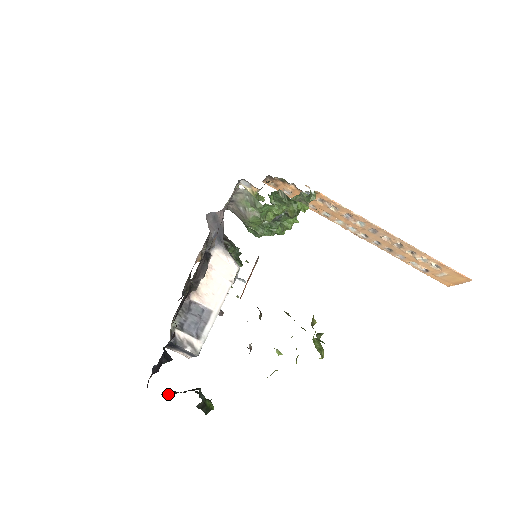
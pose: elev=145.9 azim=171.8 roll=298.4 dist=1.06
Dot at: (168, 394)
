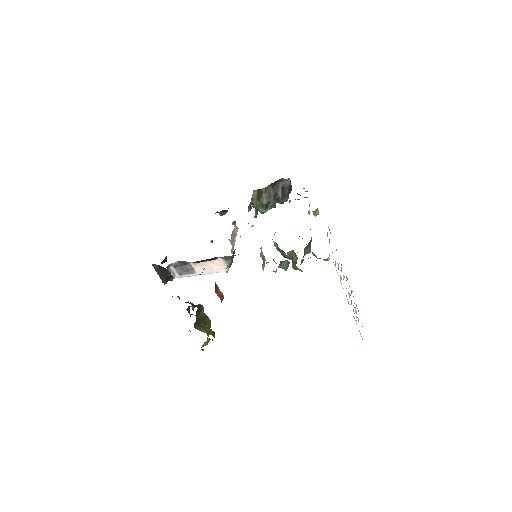
Dot at: (154, 268)
